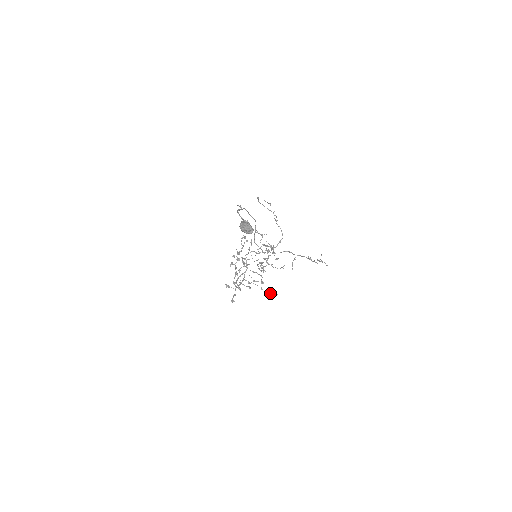
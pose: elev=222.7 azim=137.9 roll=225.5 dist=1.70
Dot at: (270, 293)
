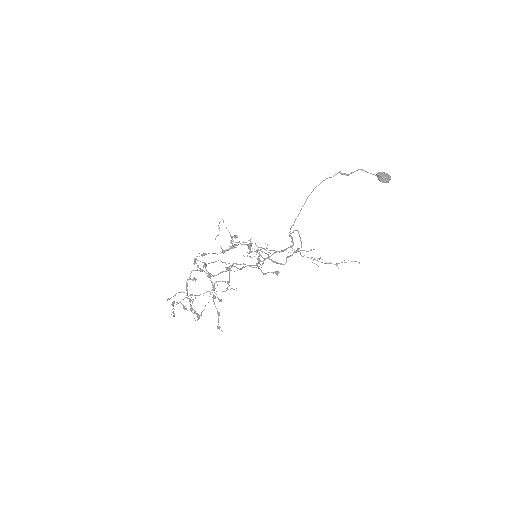
Dot at: (219, 326)
